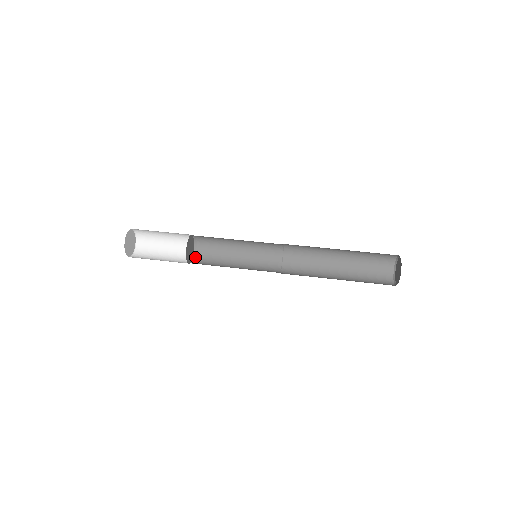
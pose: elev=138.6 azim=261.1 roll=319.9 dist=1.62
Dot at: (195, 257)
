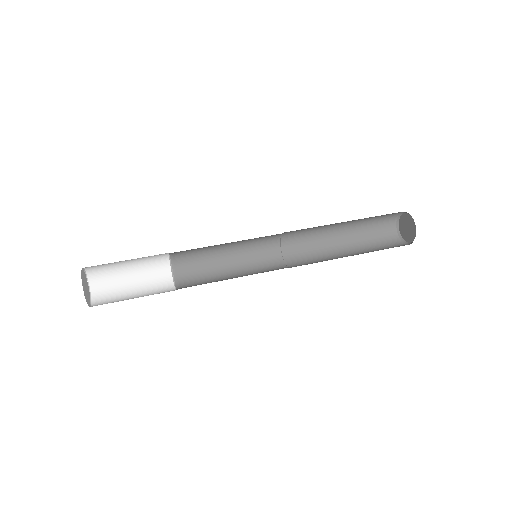
Dot at: (176, 275)
